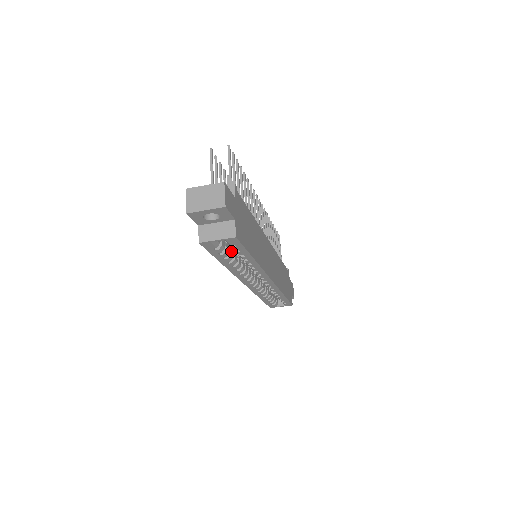
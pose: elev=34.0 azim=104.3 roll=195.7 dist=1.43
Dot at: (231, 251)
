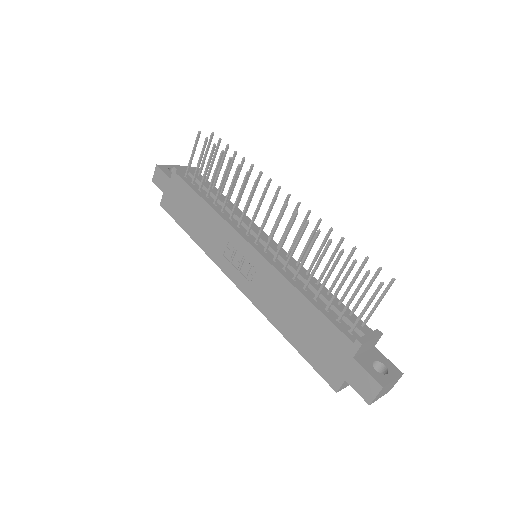
Dot at: occluded
